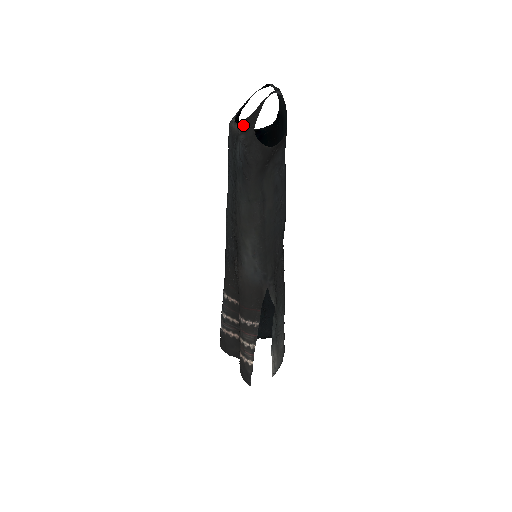
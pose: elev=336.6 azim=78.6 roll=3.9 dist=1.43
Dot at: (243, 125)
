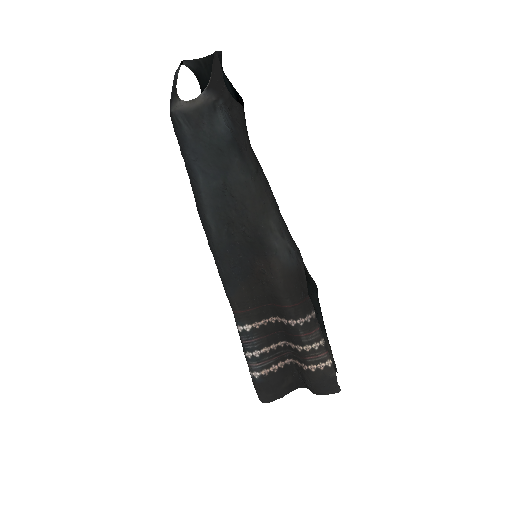
Dot at: (213, 91)
